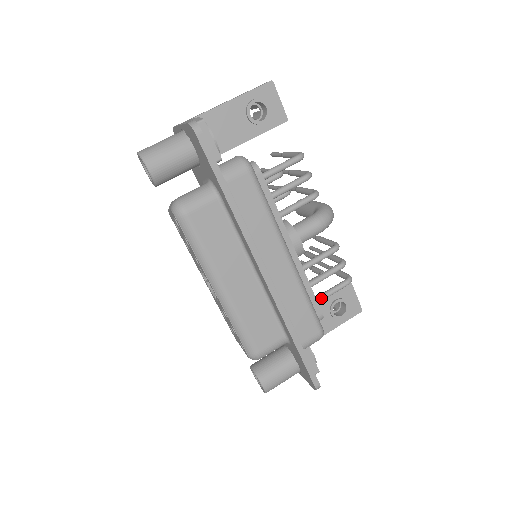
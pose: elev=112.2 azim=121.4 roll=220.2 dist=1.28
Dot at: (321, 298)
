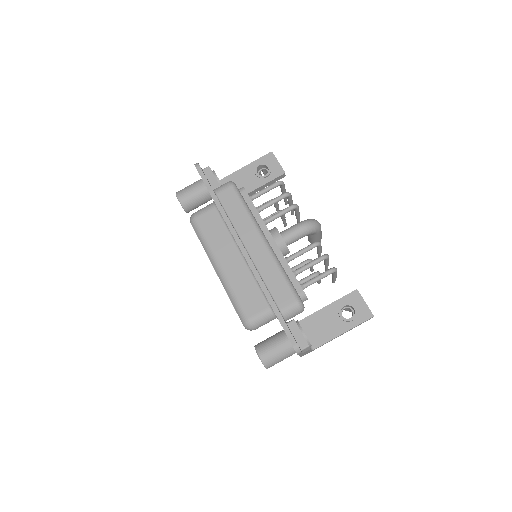
Dot at: (306, 283)
